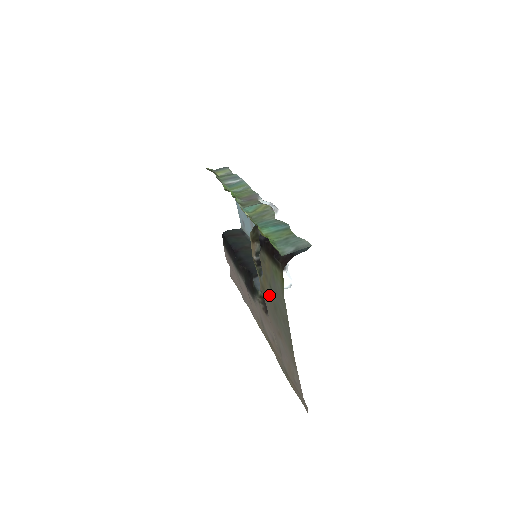
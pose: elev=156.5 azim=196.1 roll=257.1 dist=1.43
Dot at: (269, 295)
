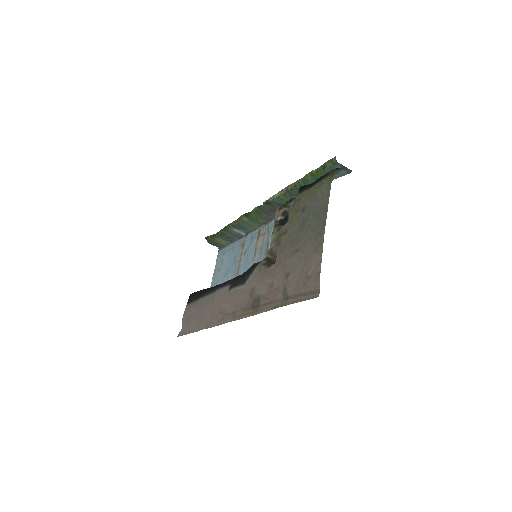
Dot at: (295, 224)
